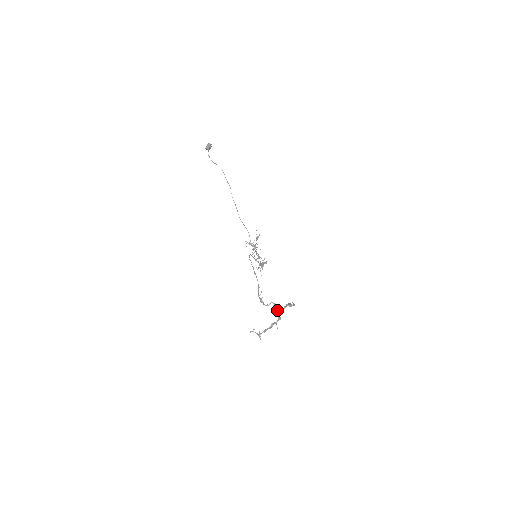
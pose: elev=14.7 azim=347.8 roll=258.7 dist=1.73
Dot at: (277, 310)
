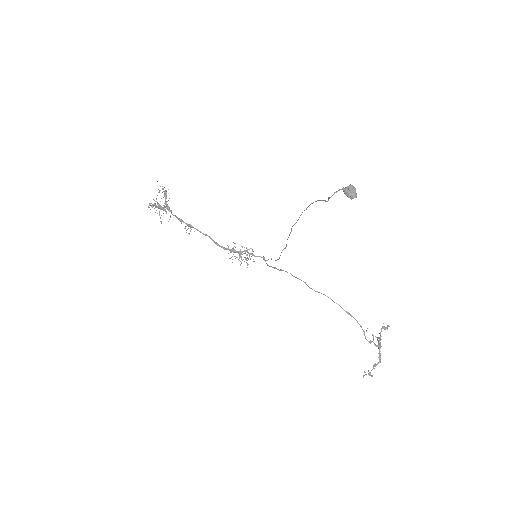
Dot at: occluded
